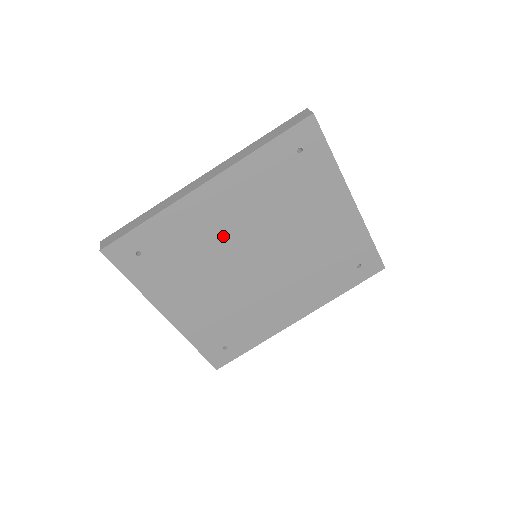
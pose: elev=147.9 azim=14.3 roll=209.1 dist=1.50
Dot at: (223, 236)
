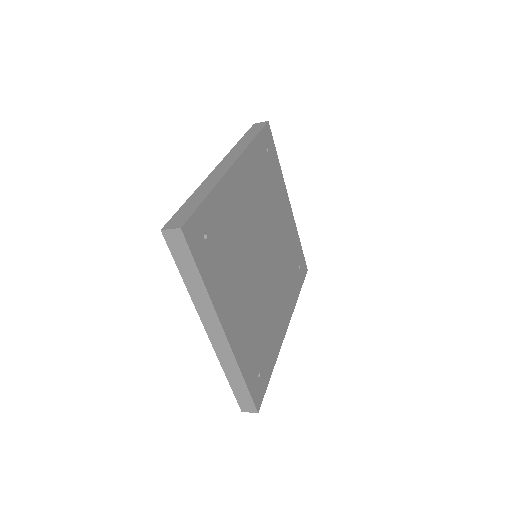
Dot at: (246, 224)
